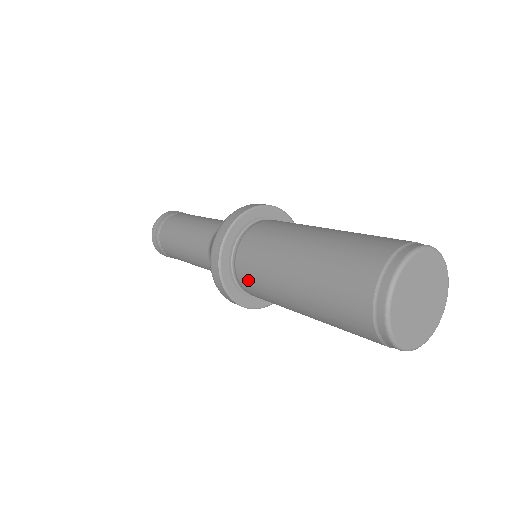
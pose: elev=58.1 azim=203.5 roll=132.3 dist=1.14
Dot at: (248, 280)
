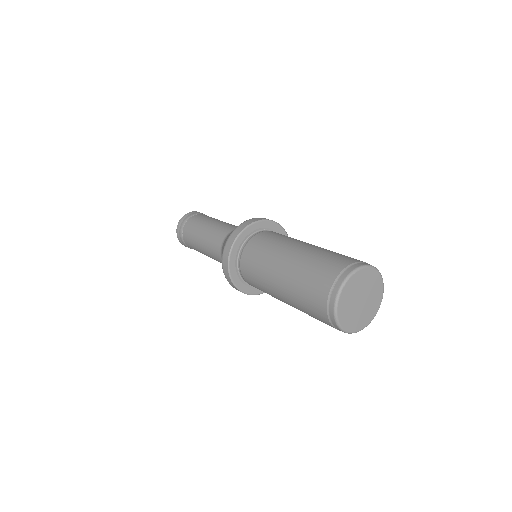
Dot at: (259, 242)
